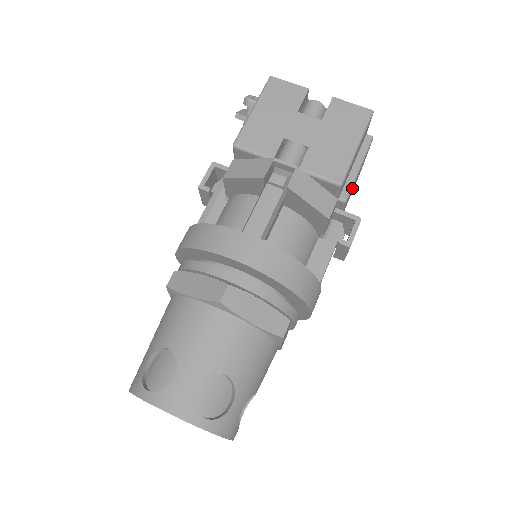
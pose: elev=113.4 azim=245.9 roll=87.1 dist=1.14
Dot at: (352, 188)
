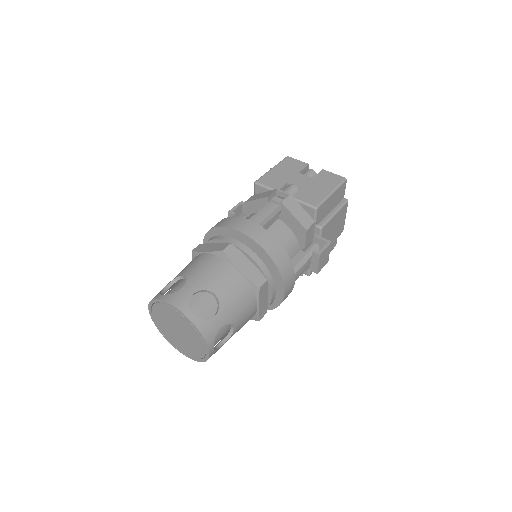
Dot at: (328, 224)
